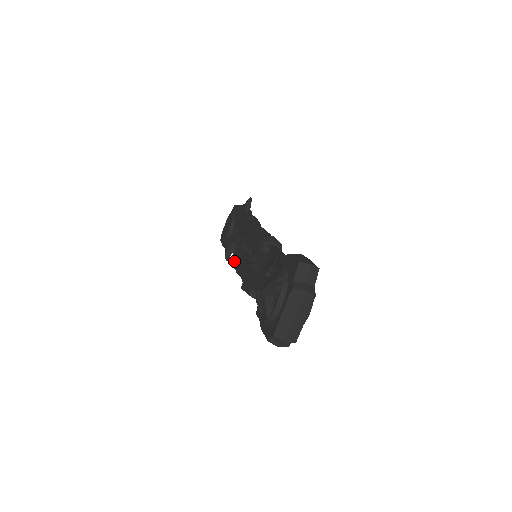
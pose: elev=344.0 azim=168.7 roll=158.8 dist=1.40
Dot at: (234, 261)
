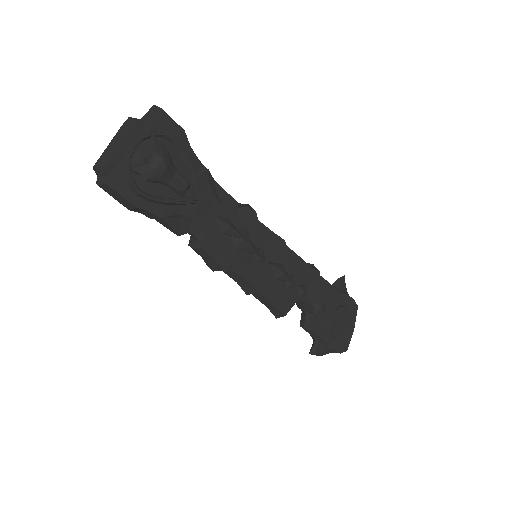
Dot at: occluded
